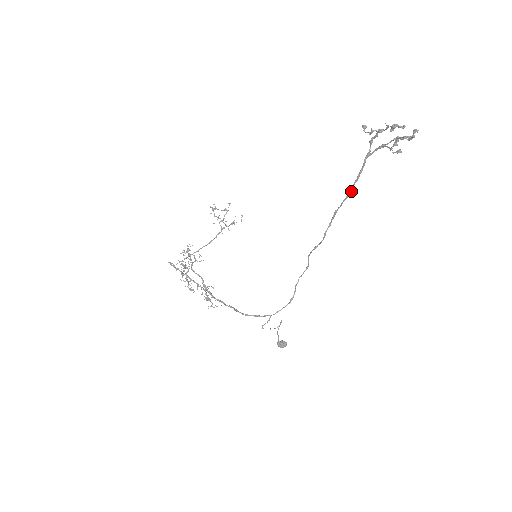
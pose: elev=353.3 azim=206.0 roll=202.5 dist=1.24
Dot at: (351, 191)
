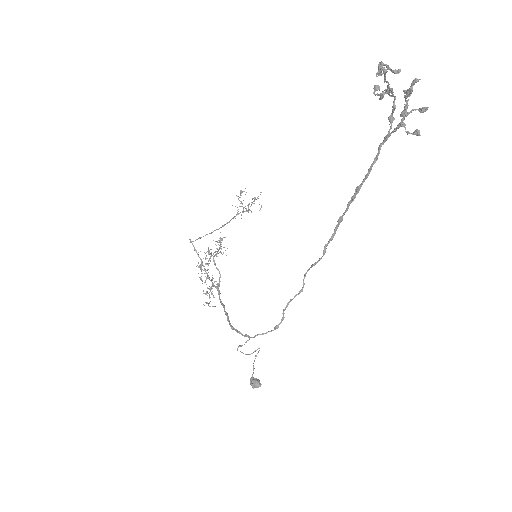
Dot at: (358, 190)
